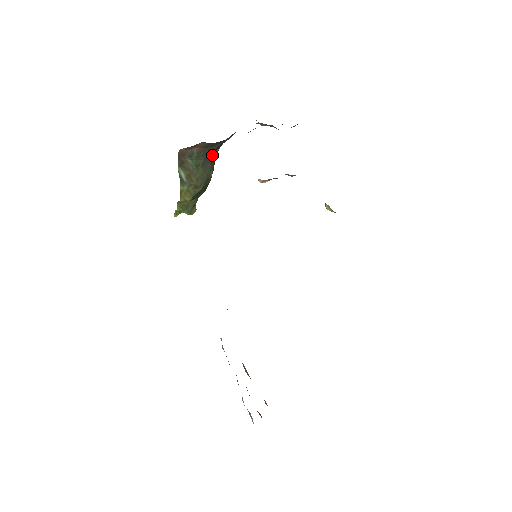
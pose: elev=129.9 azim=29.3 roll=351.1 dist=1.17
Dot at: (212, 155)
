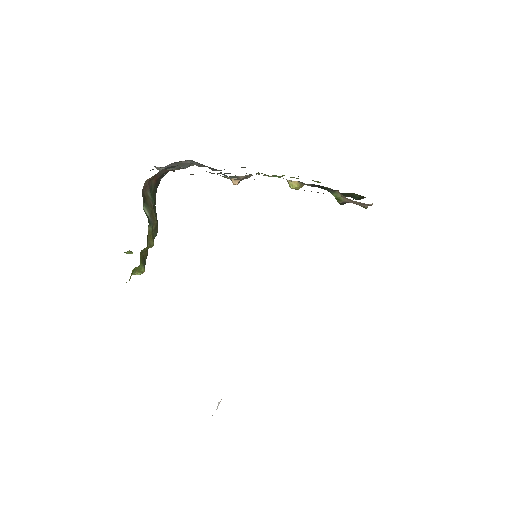
Dot at: occluded
